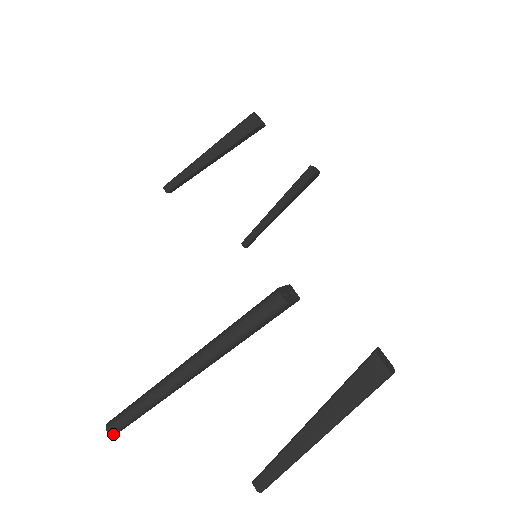
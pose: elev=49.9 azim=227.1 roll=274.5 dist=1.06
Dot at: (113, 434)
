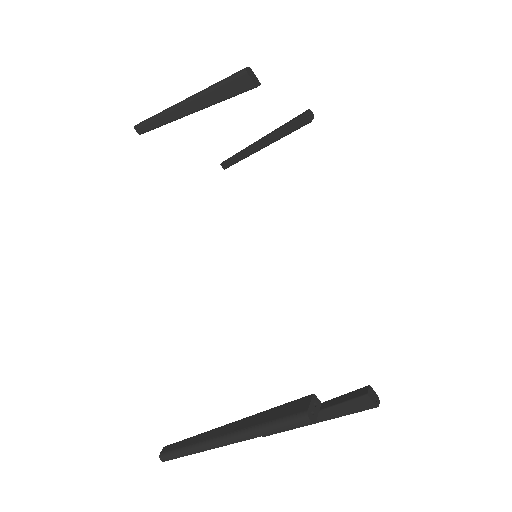
Dot at: occluded
